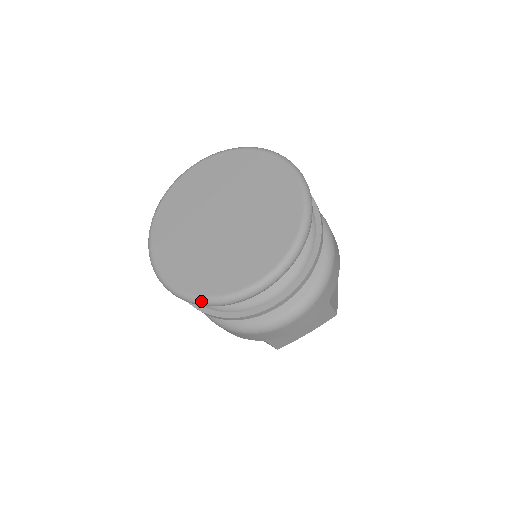
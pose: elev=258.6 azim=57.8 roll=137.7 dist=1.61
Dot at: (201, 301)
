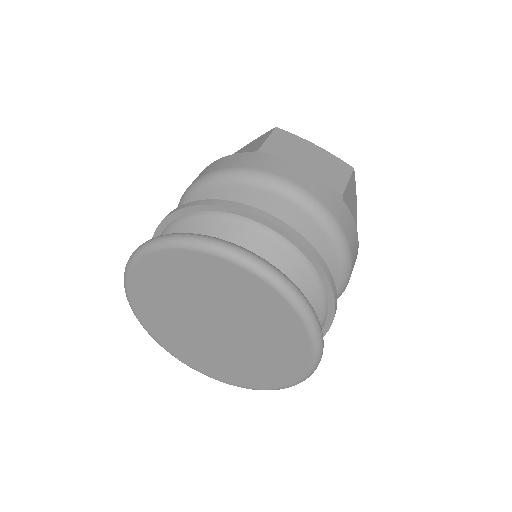
Dot at: occluded
